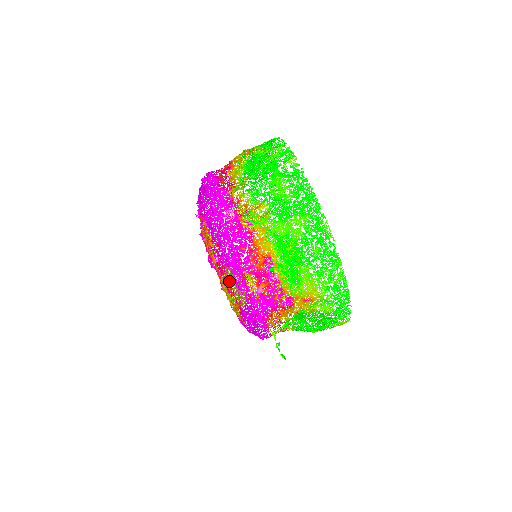
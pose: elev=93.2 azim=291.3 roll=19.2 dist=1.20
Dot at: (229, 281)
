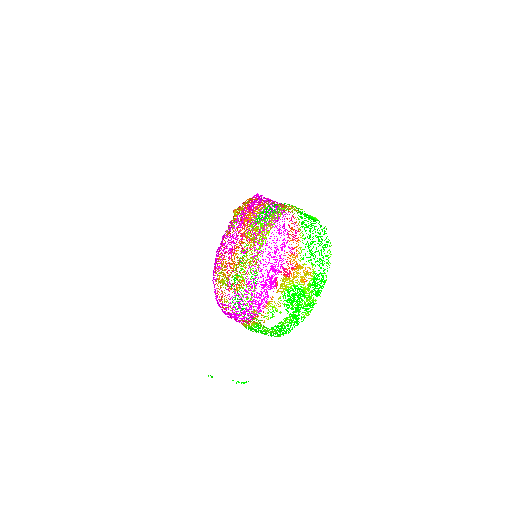
Dot at: occluded
